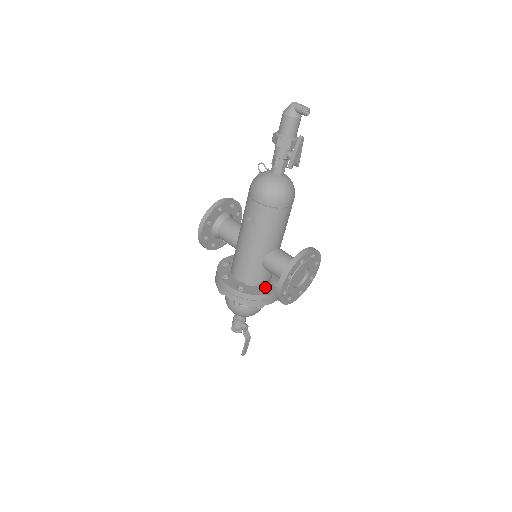
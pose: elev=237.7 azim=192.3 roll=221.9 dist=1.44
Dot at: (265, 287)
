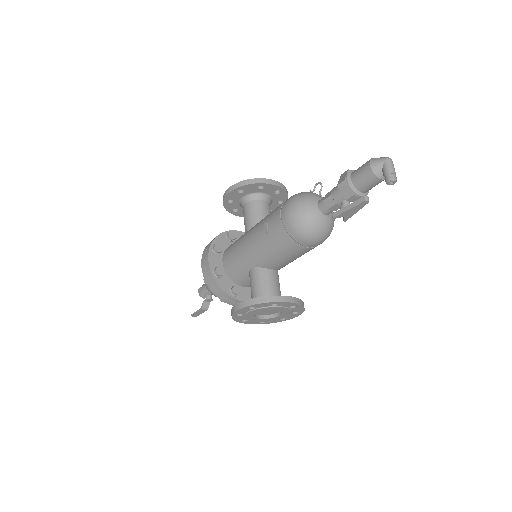
Dot at: (238, 290)
